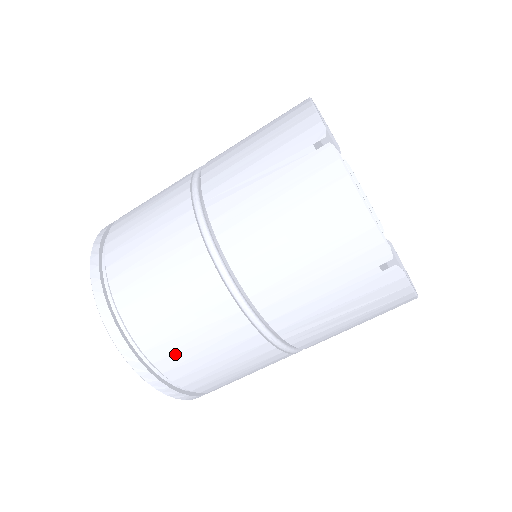
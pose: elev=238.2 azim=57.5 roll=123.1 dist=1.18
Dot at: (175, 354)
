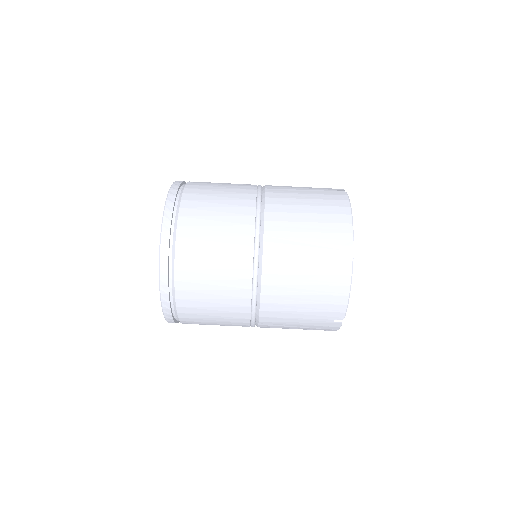
Dot at: (195, 308)
